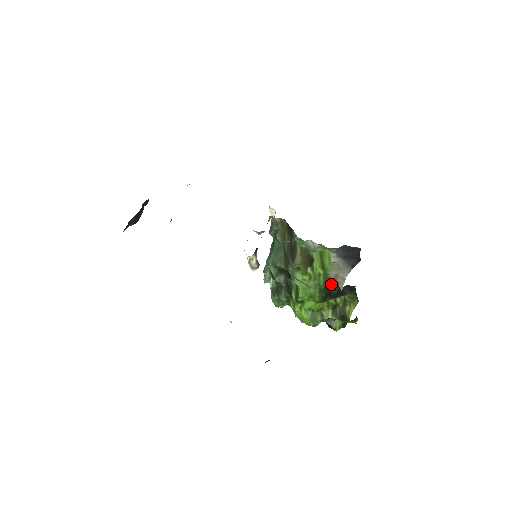
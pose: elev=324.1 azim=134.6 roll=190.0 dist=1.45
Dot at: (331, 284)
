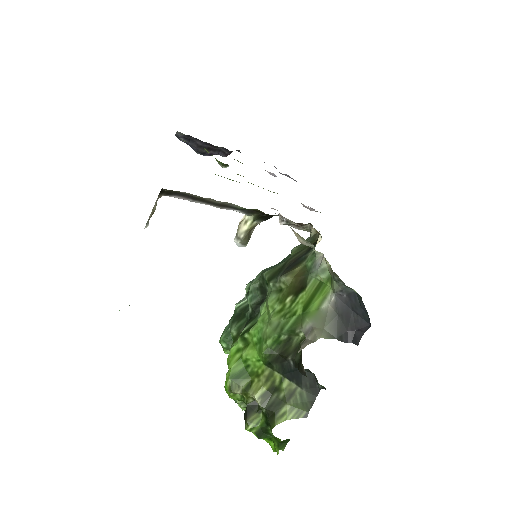
Dot at: (296, 345)
